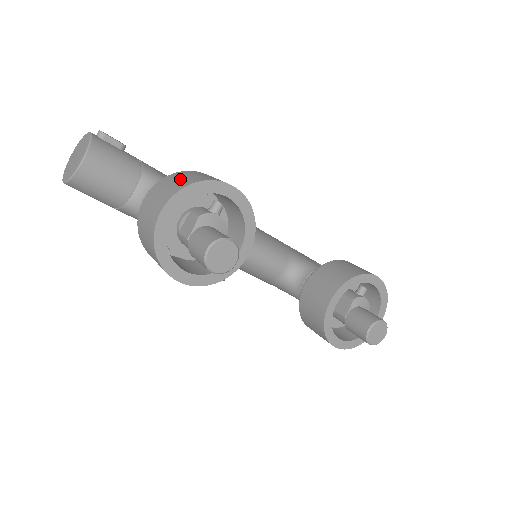
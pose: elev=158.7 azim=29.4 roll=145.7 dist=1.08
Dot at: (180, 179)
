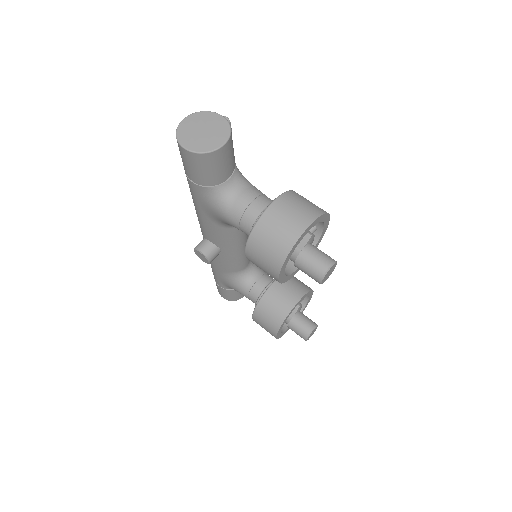
Dot at: (307, 202)
